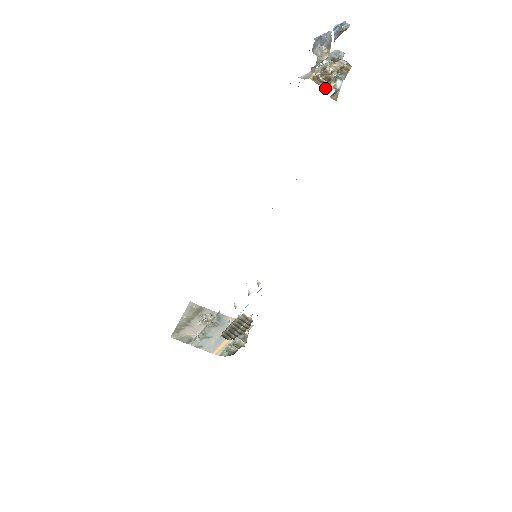
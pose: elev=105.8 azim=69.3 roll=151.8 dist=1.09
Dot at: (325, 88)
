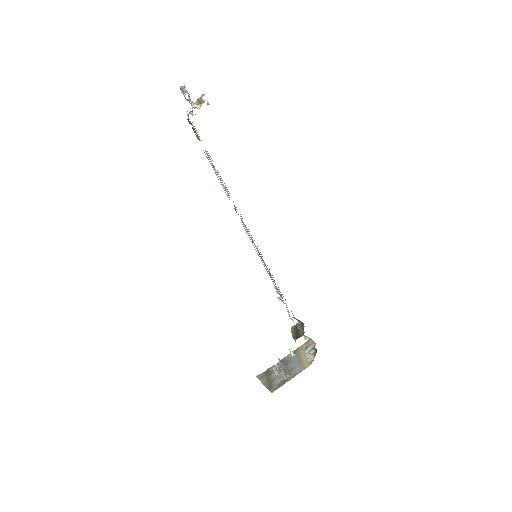
Dot at: occluded
